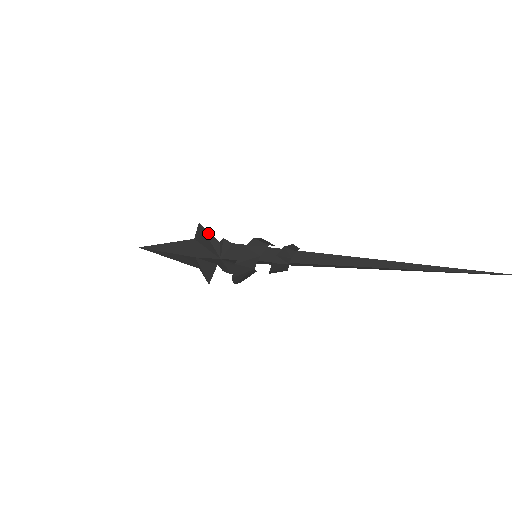
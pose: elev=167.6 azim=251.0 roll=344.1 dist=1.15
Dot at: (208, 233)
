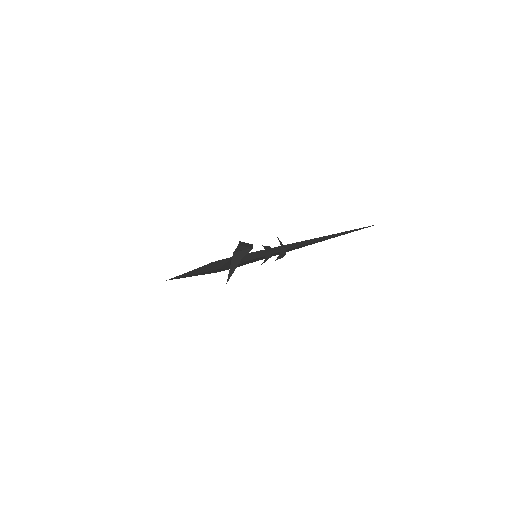
Dot at: occluded
